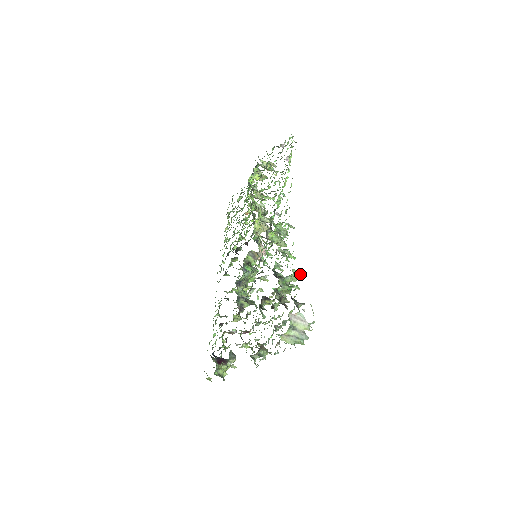
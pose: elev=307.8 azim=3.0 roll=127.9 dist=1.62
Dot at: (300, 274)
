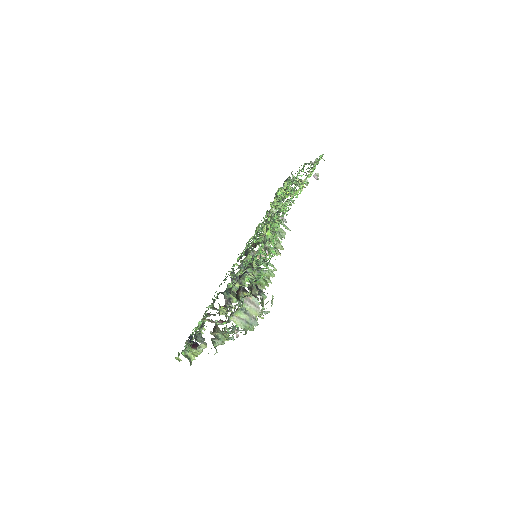
Dot at: (276, 269)
